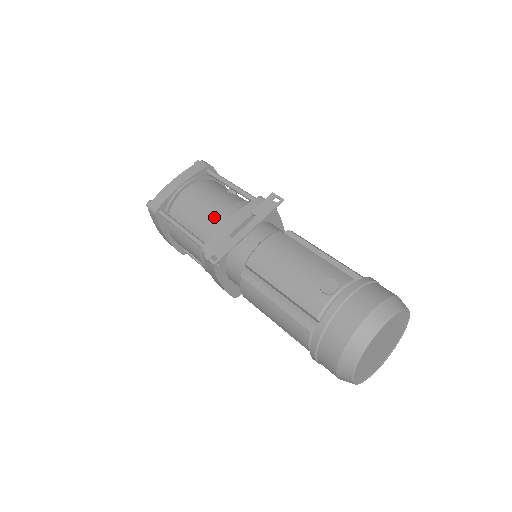
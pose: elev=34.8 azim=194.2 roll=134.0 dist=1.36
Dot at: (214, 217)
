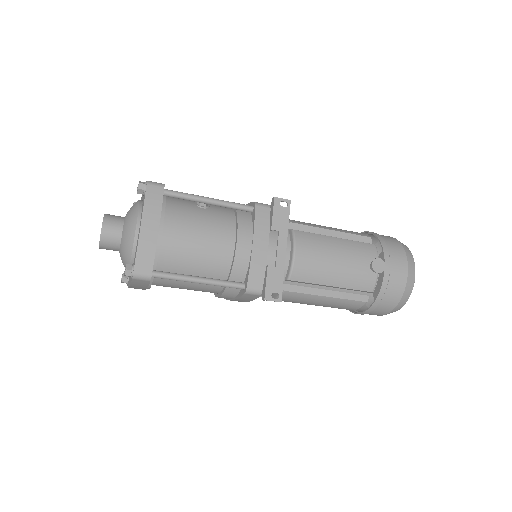
Dot at: (228, 250)
